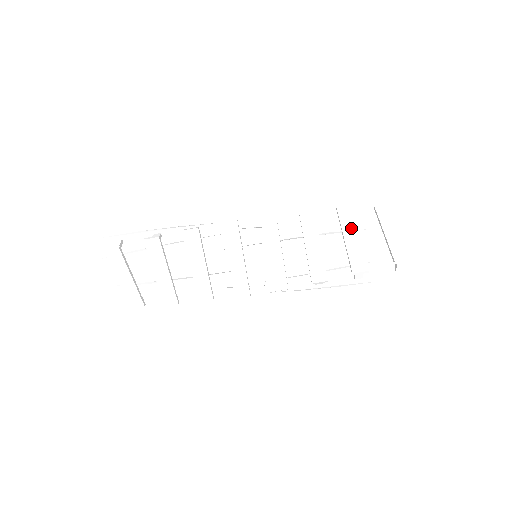
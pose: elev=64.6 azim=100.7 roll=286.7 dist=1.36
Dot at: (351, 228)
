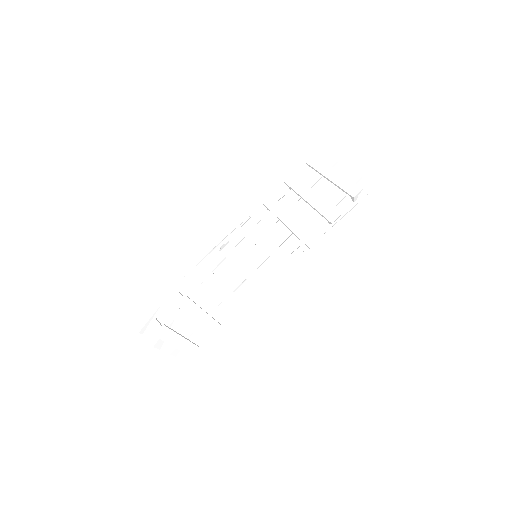
Dot at: (307, 192)
